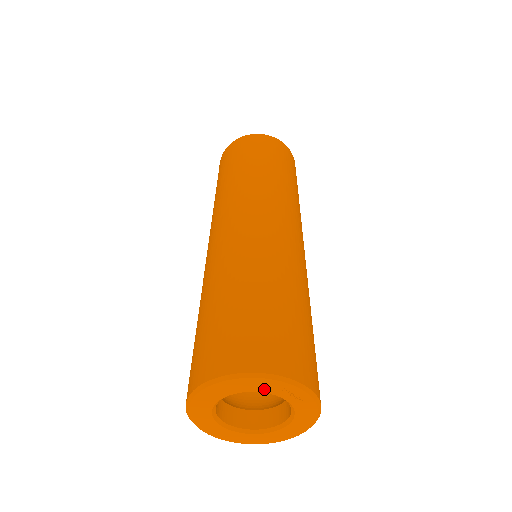
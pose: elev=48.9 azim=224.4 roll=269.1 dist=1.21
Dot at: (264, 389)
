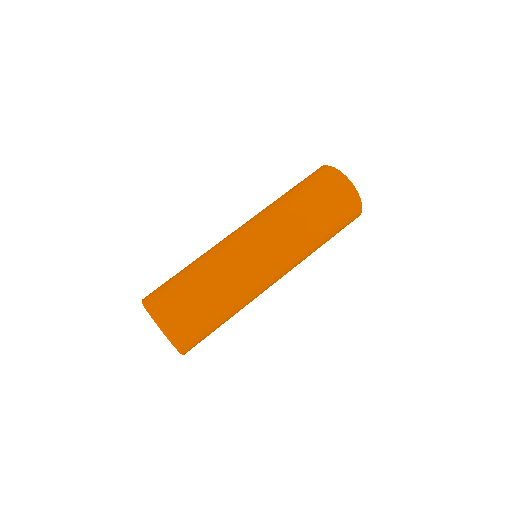
Dot at: occluded
